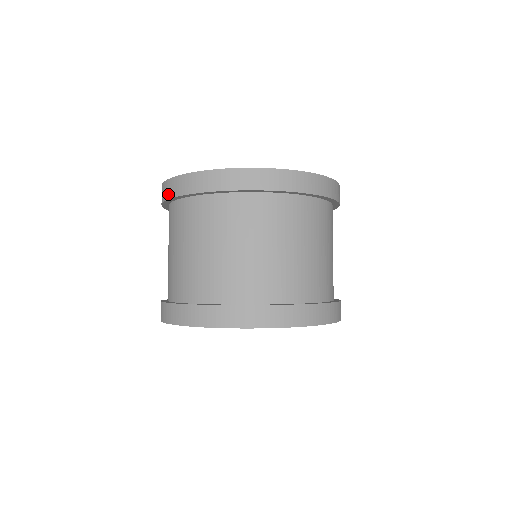
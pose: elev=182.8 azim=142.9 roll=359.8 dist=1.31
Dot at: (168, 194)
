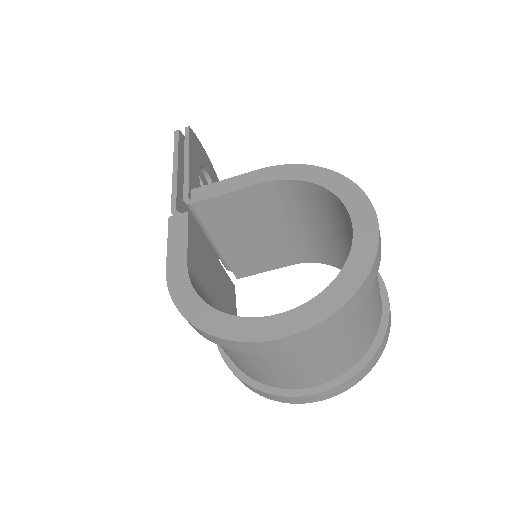
Dot at: (244, 350)
